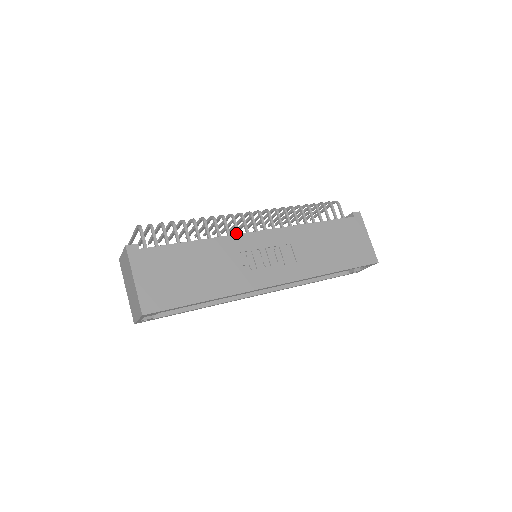
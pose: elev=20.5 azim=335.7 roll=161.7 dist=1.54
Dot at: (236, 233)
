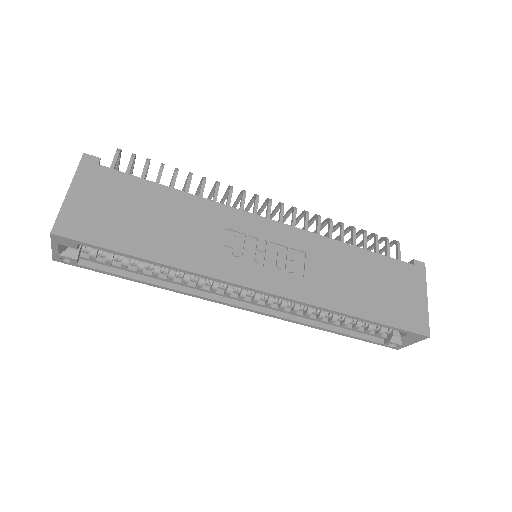
Dot at: occluded
